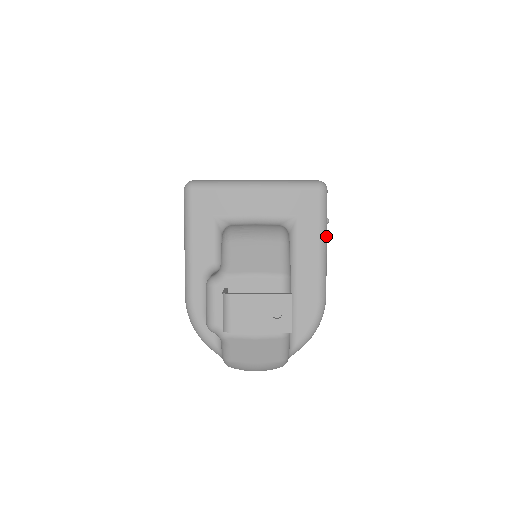
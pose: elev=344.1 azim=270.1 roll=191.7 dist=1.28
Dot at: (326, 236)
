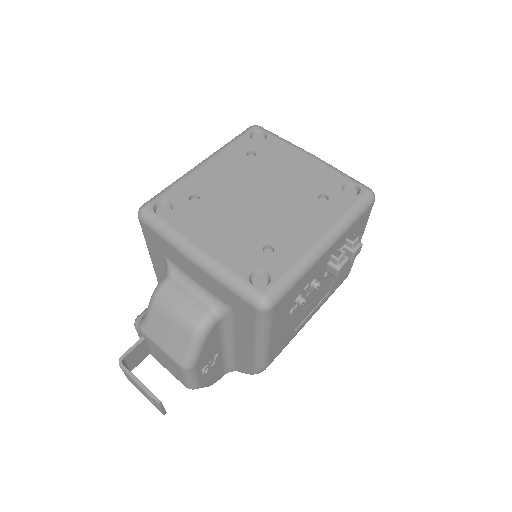
Dot at: (266, 337)
